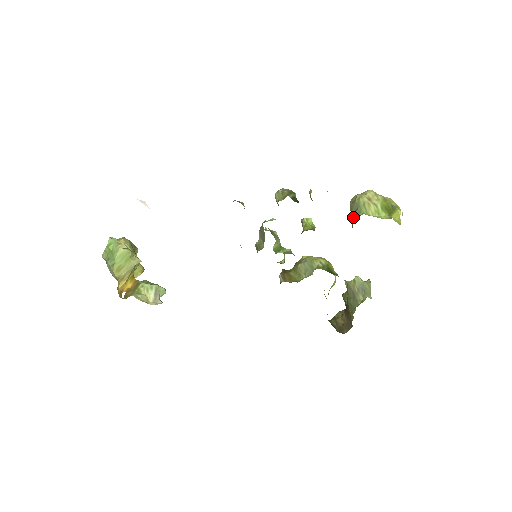
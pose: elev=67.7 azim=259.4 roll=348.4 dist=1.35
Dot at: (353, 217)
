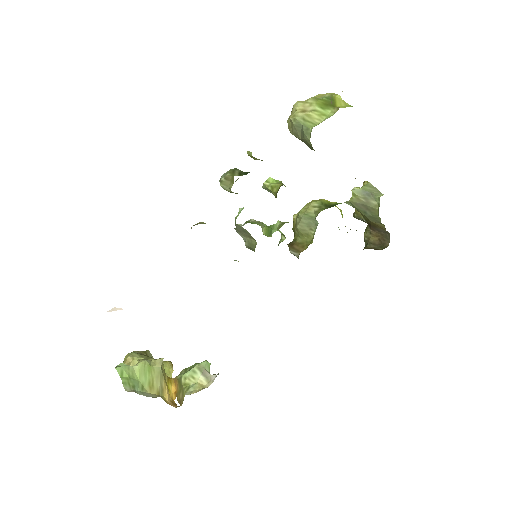
Dot at: (306, 140)
